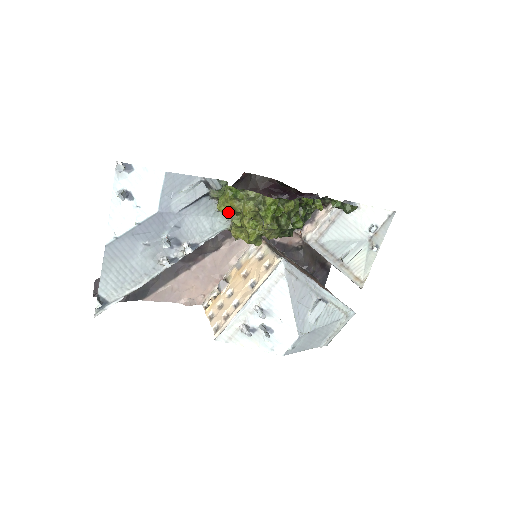
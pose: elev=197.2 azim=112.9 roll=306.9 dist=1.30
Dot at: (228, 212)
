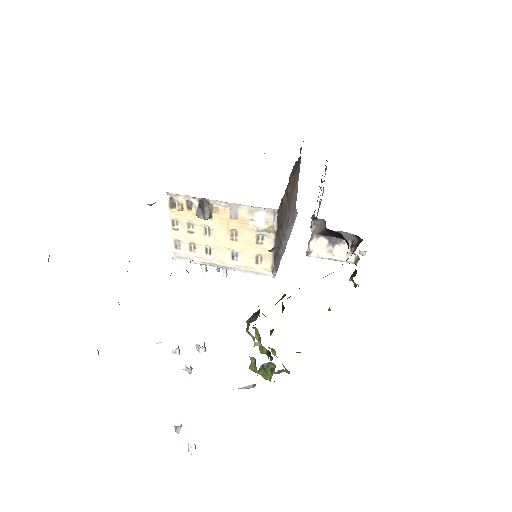
Dot at: occluded
